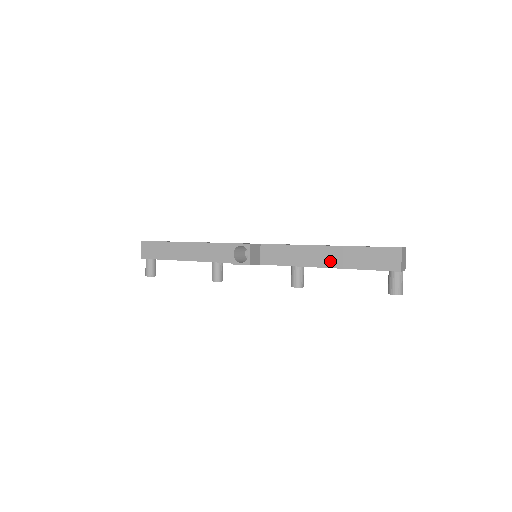
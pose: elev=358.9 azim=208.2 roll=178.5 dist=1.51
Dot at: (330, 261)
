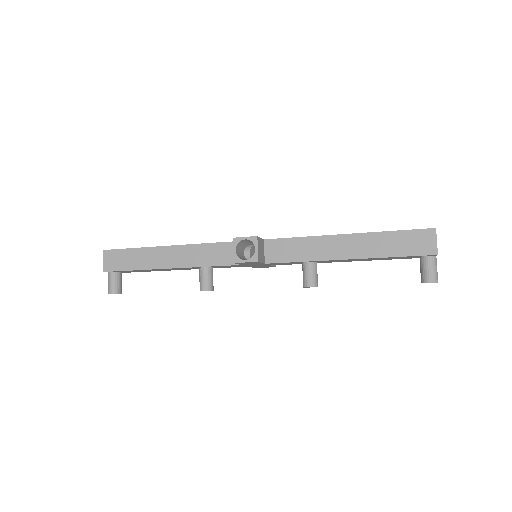
Dot at: (352, 251)
